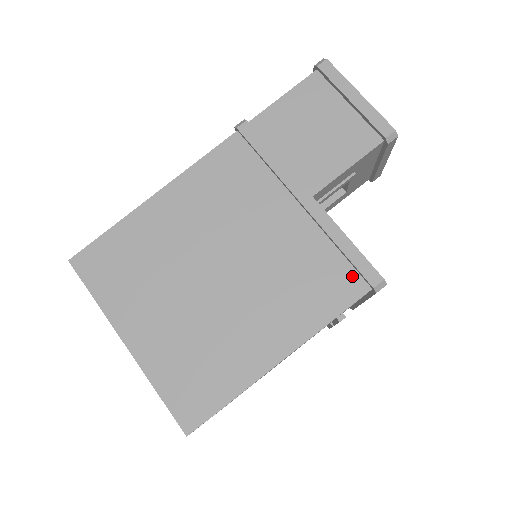
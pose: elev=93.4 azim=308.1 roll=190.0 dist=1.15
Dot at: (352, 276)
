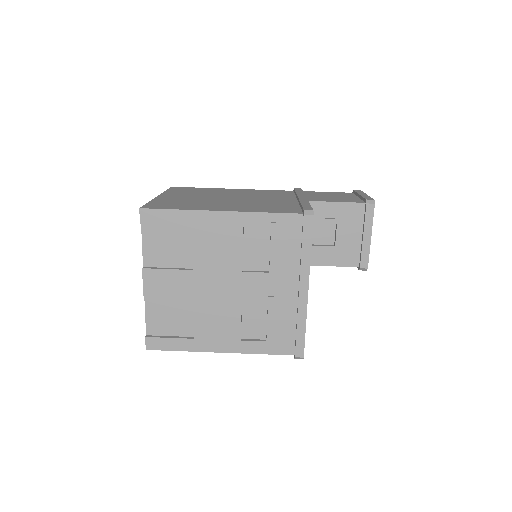
Dot at: (297, 210)
